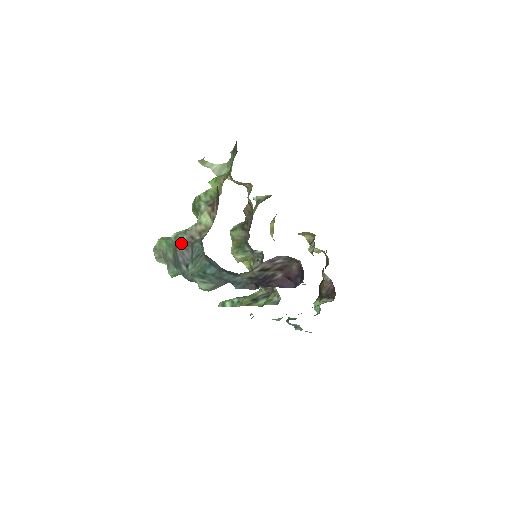
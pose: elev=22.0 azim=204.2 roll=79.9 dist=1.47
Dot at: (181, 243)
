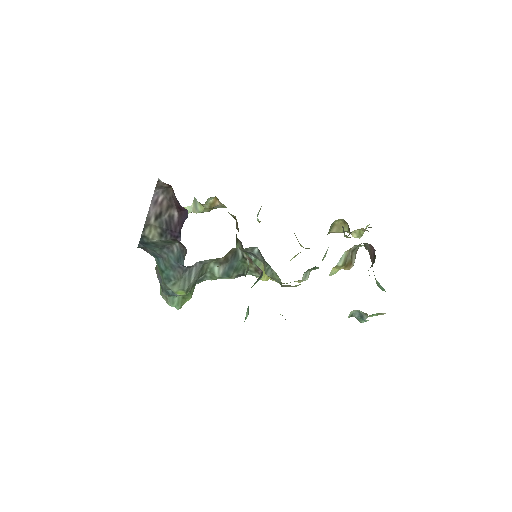
Dot at: (157, 267)
